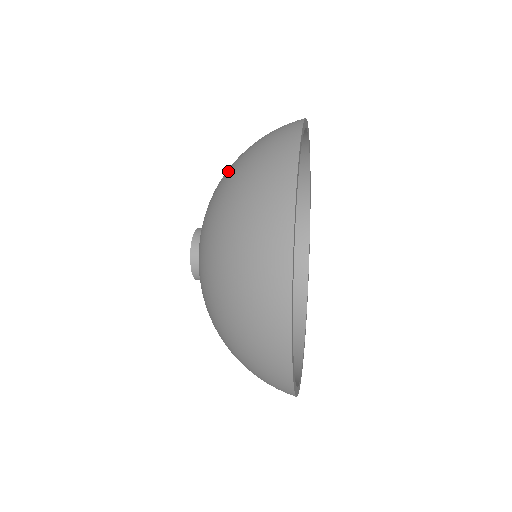
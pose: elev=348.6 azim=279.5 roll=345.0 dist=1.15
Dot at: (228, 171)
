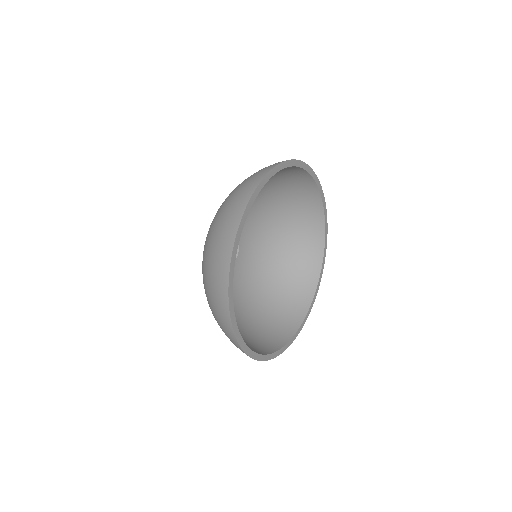
Dot at: (203, 258)
